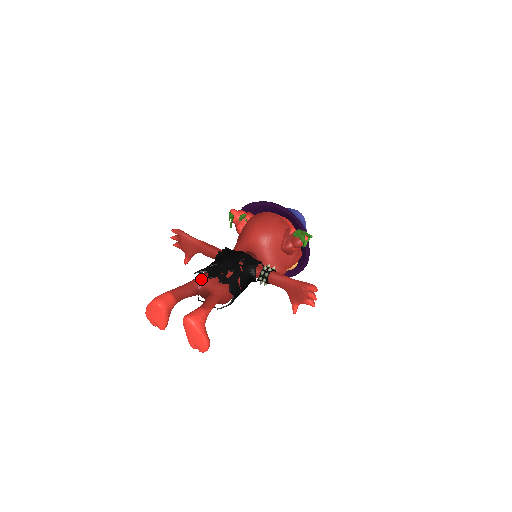
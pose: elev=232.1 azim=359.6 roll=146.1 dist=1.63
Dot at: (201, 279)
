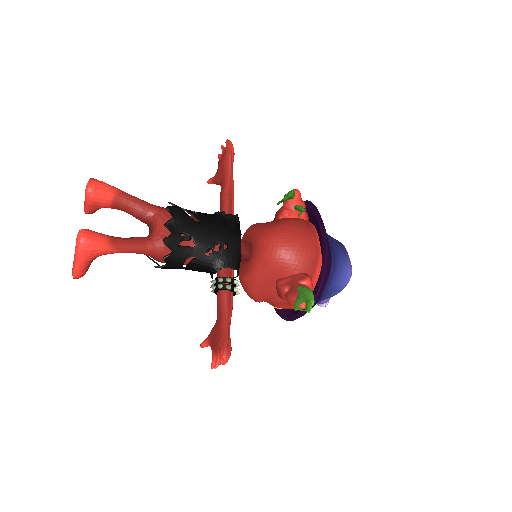
Dot at: (161, 215)
